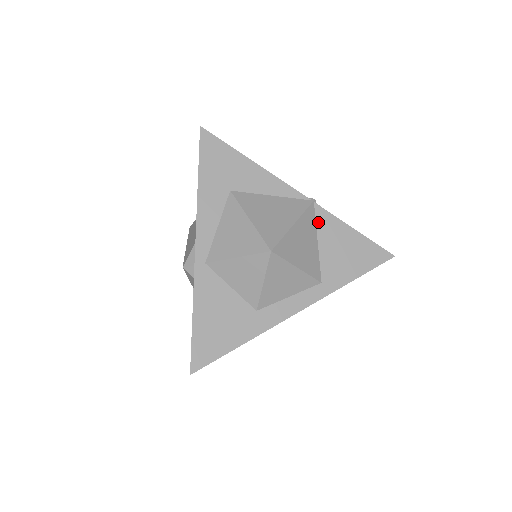
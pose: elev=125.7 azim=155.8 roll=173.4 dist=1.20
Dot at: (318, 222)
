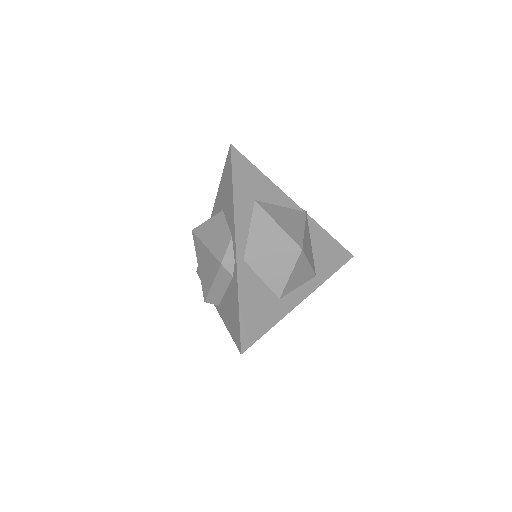
Dot at: (310, 229)
